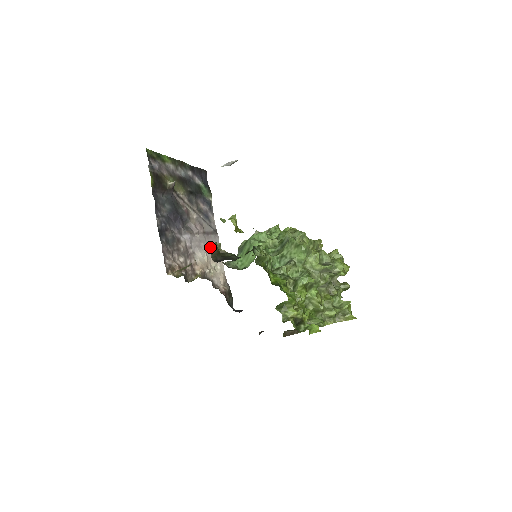
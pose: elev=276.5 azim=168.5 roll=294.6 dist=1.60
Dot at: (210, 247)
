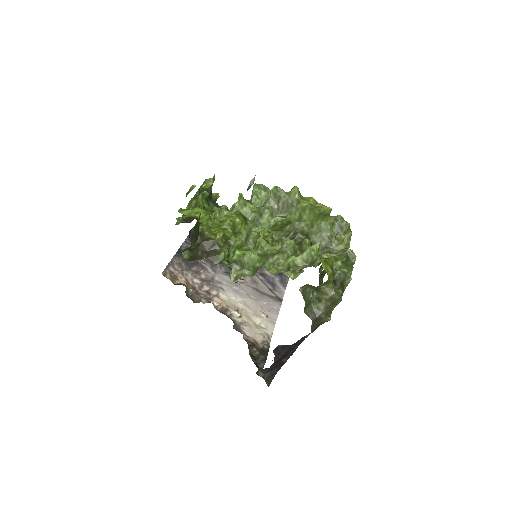
Dot at: (259, 303)
